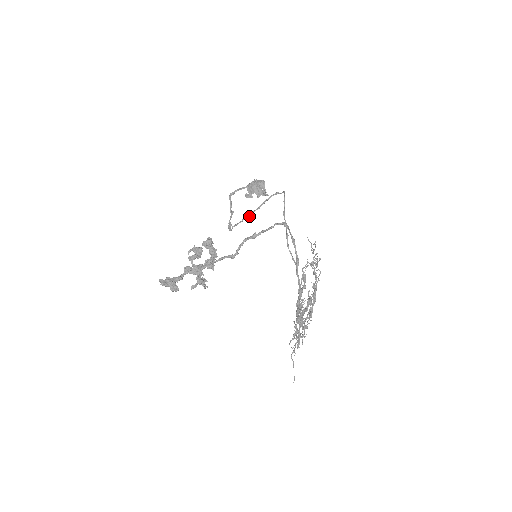
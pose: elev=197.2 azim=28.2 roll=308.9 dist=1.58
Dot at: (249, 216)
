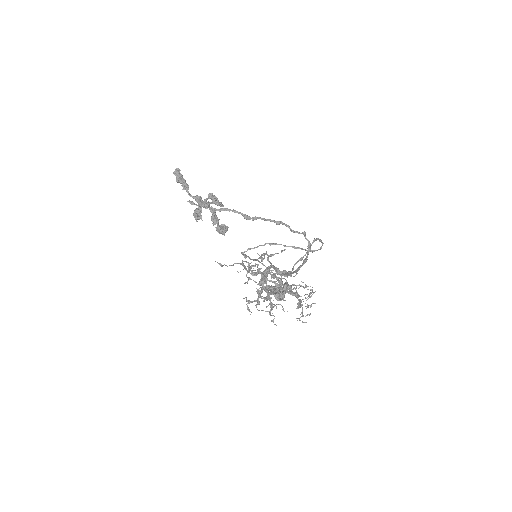
Dot at: (274, 244)
